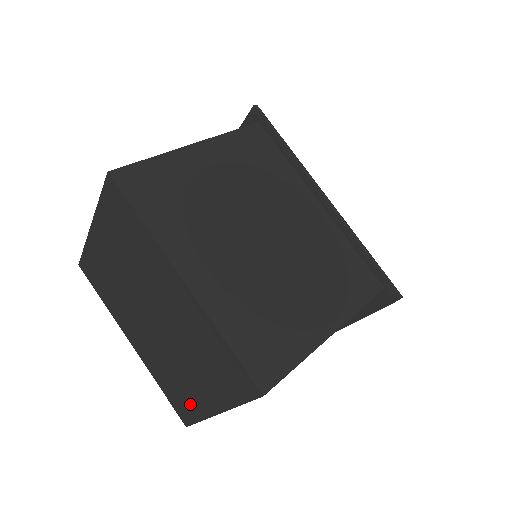
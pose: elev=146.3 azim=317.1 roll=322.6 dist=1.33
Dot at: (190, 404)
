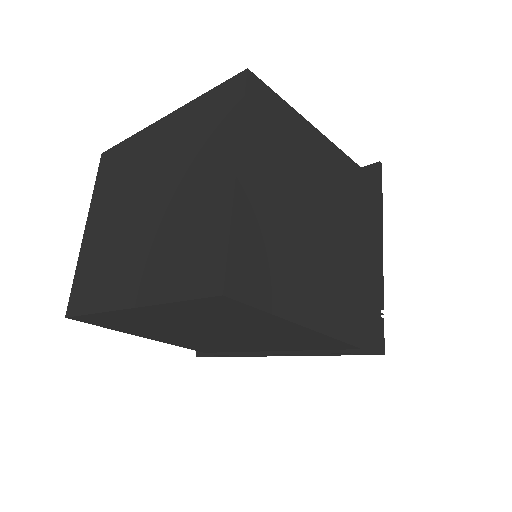
Dot at: (210, 233)
